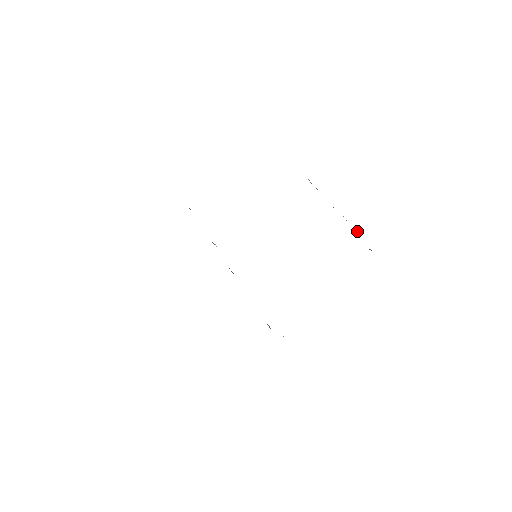
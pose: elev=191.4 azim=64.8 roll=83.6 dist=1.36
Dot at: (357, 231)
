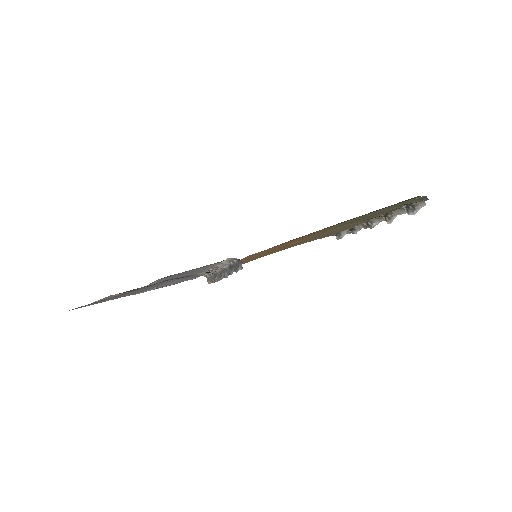
Dot at: (376, 224)
